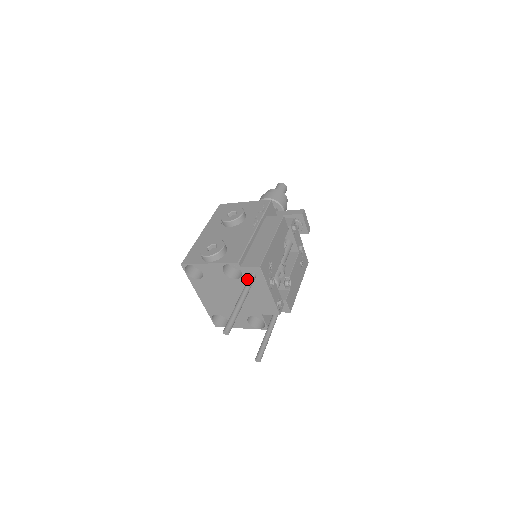
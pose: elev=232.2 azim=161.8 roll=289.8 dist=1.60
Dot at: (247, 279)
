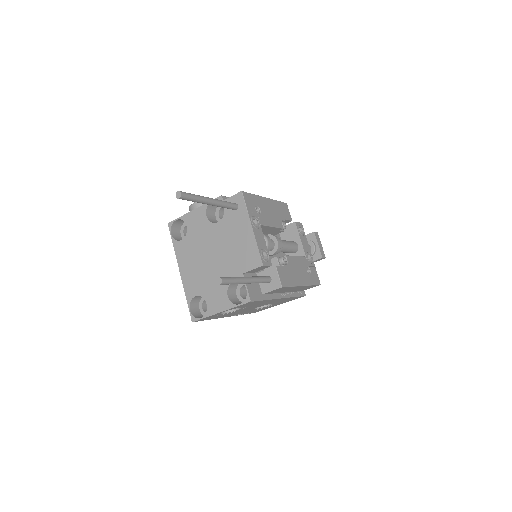
Dot at: (229, 217)
